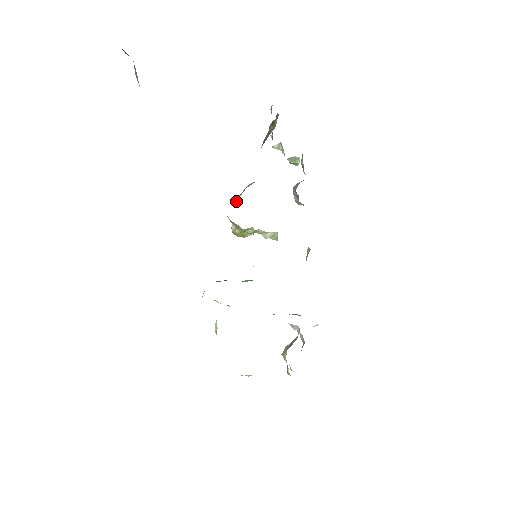
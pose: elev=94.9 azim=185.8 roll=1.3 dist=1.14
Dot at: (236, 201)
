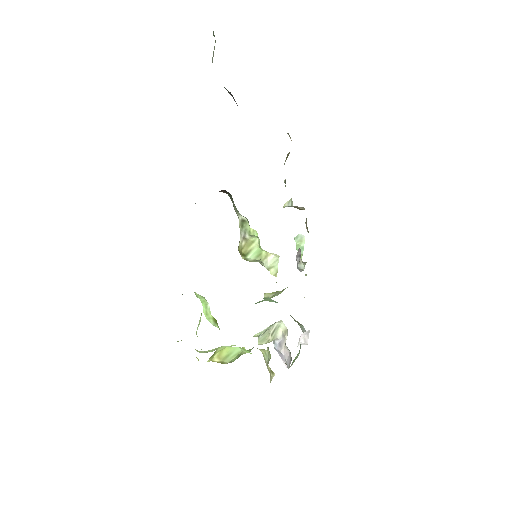
Dot at: occluded
